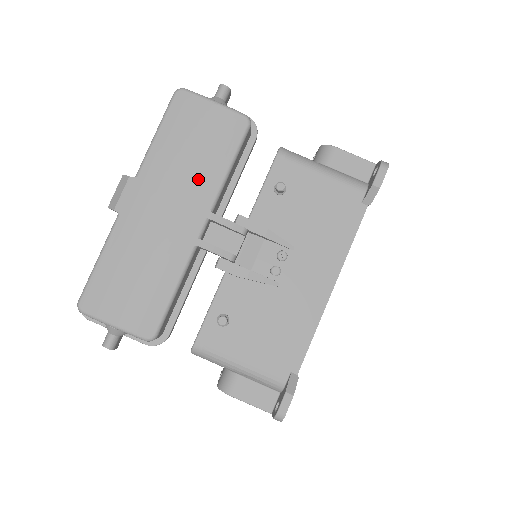
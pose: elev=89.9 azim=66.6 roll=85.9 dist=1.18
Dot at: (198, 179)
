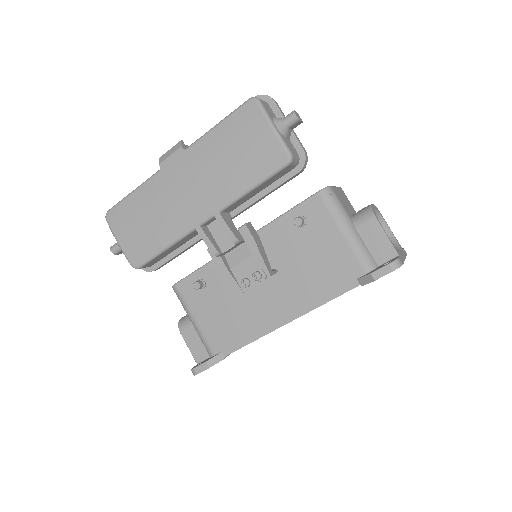
Dot at: (224, 182)
